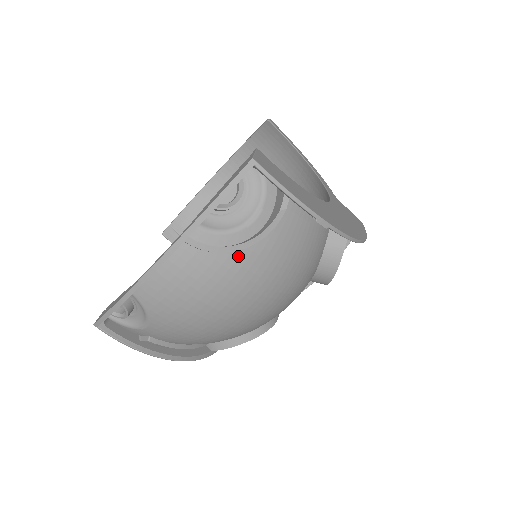
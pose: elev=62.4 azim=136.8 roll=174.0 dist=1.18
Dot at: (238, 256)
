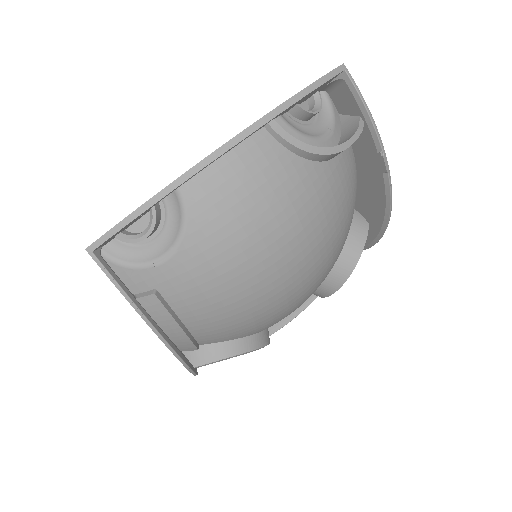
Dot at: (311, 168)
